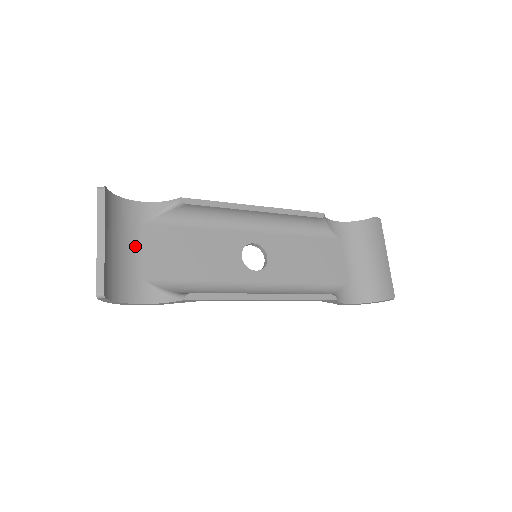
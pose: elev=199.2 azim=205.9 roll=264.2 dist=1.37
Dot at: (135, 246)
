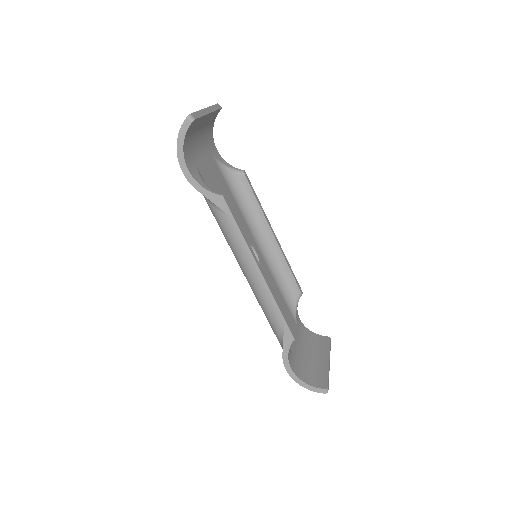
Dot at: (203, 152)
